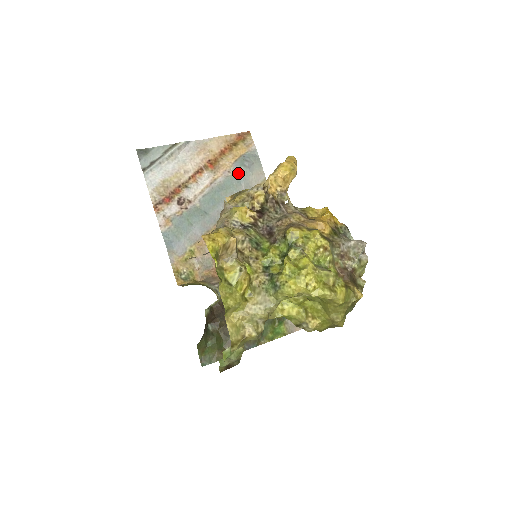
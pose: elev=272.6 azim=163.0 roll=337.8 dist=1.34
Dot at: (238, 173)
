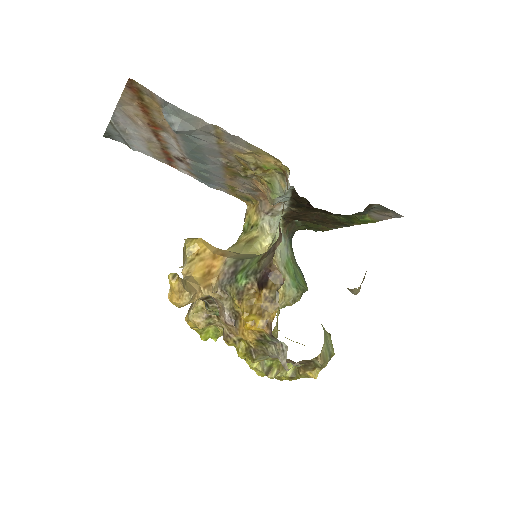
Dot at: occluded
